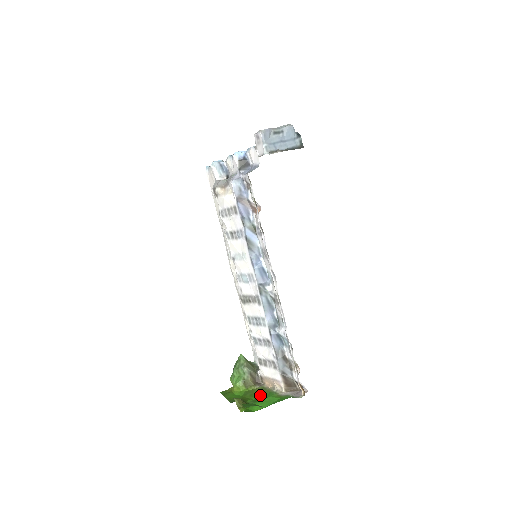
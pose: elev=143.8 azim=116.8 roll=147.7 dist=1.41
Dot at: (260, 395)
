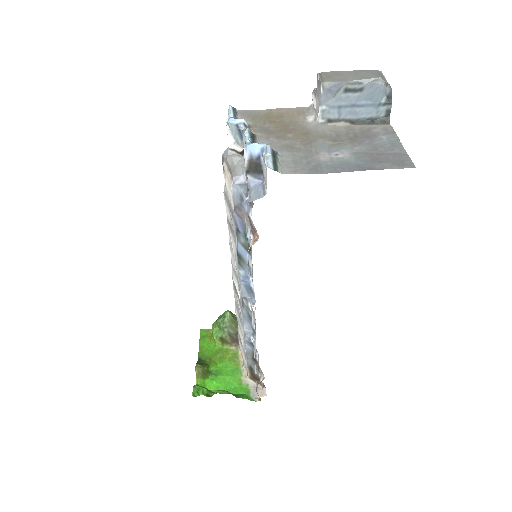
Dot at: (227, 365)
